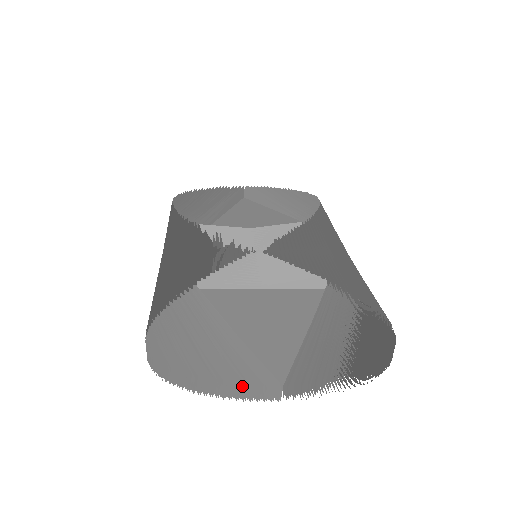
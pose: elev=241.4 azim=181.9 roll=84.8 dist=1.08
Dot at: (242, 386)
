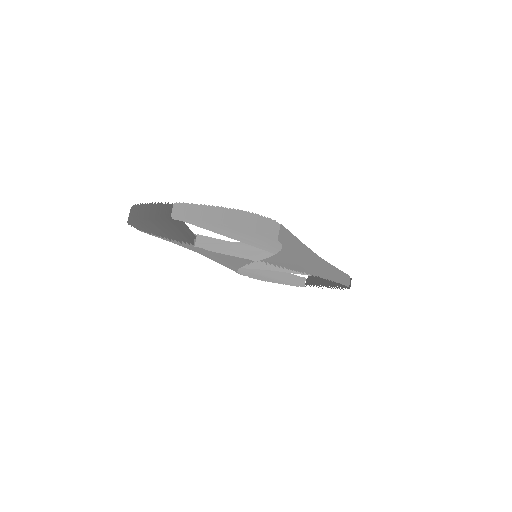
Dot at: (154, 207)
